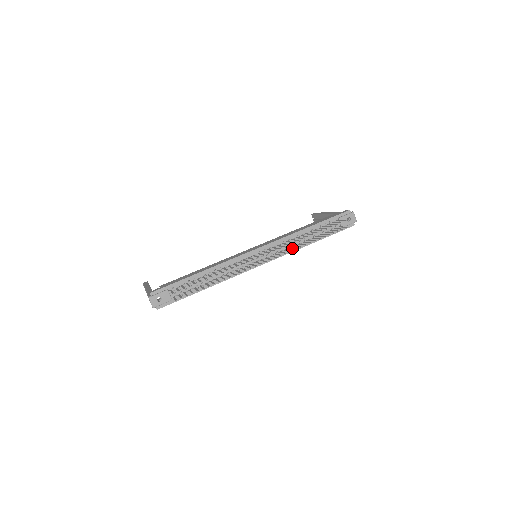
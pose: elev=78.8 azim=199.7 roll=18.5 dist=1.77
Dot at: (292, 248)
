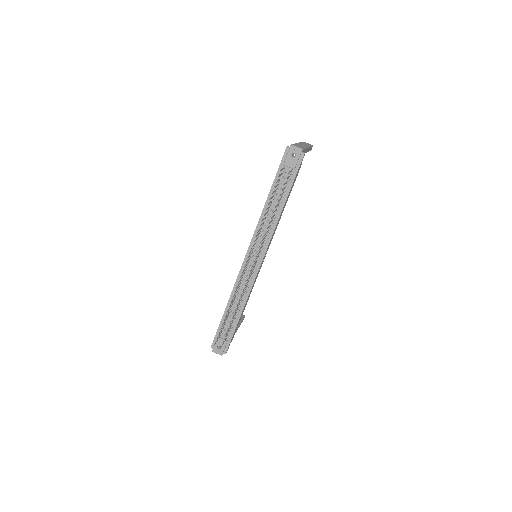
Dot at: occluded
